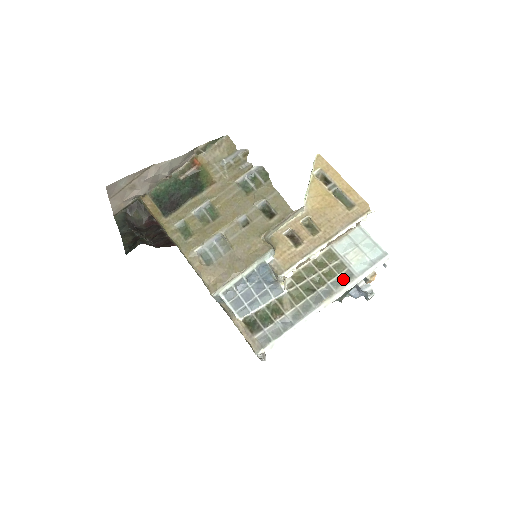
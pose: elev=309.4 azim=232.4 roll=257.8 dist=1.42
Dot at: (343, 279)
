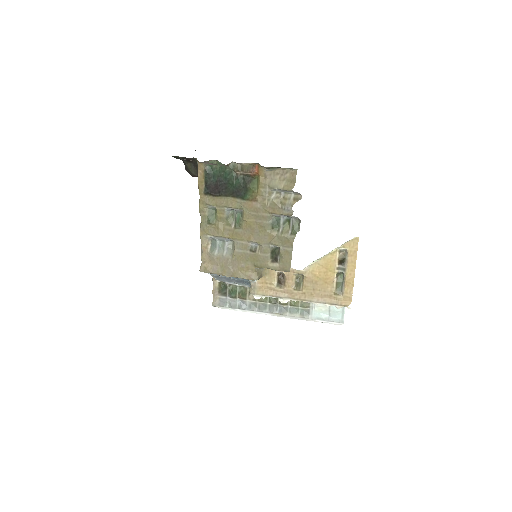
Dot at: (300, 312)
